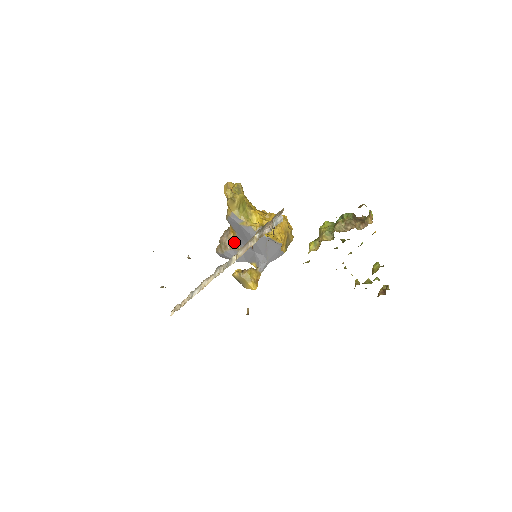
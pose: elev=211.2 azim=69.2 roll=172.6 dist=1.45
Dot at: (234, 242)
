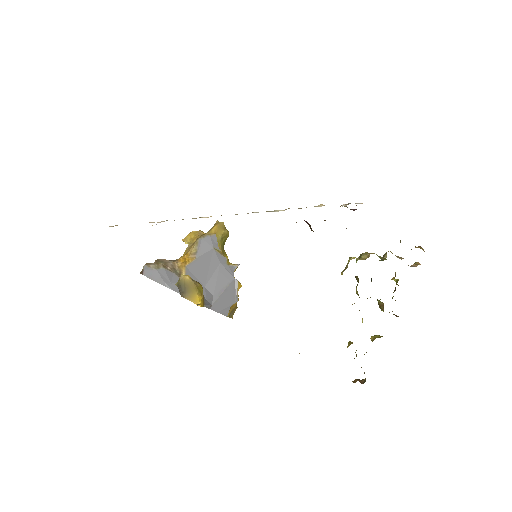
Dot at: (180, 268)
